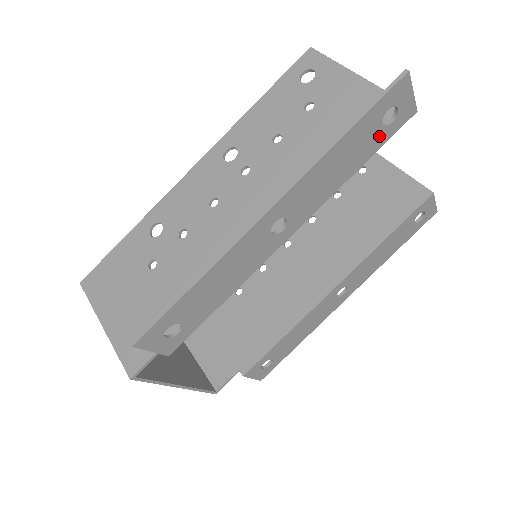
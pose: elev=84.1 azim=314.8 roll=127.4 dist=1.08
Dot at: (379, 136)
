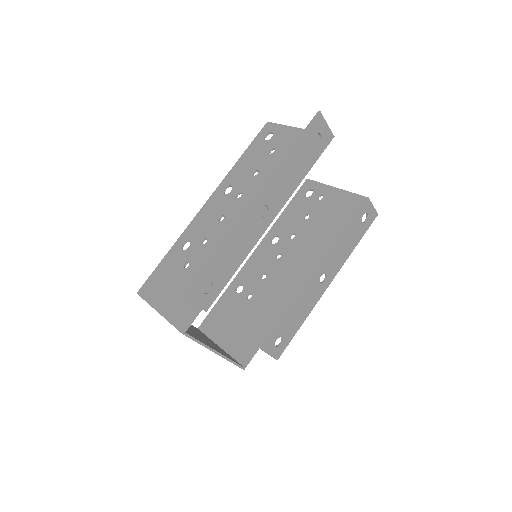
Dot at: (314, 152)
